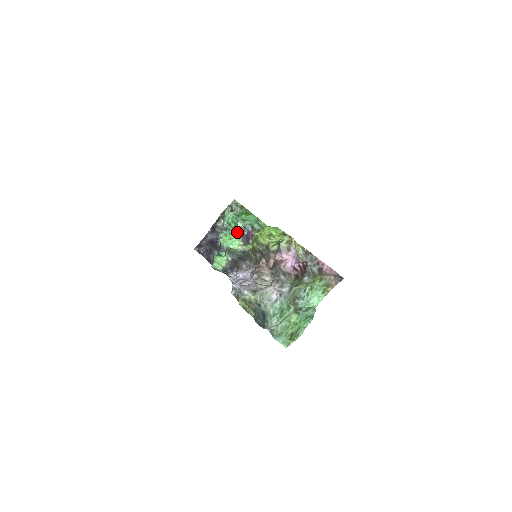
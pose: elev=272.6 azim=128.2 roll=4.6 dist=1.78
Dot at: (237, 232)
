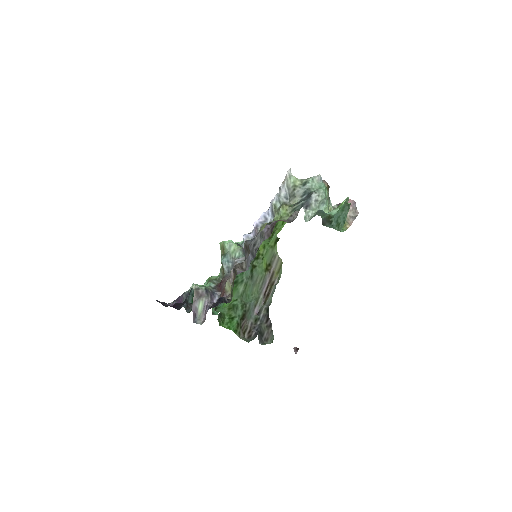
Dot at: (236, 243)
